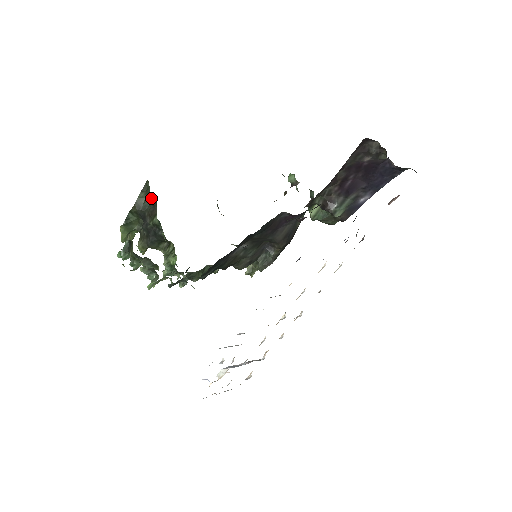
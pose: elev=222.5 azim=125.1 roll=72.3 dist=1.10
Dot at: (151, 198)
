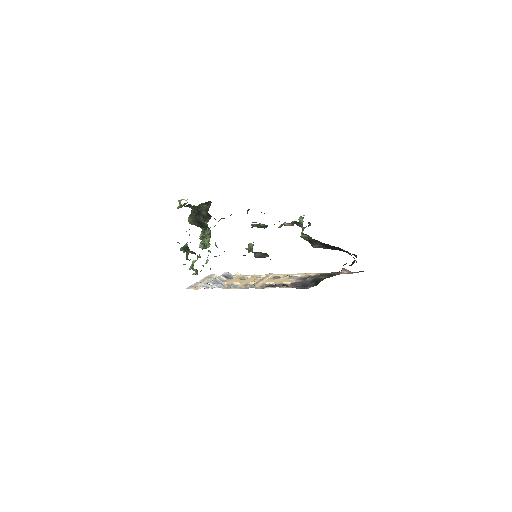
Dot at: occluded
